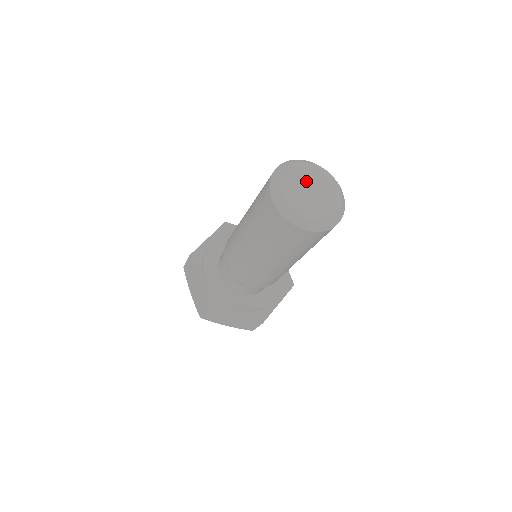
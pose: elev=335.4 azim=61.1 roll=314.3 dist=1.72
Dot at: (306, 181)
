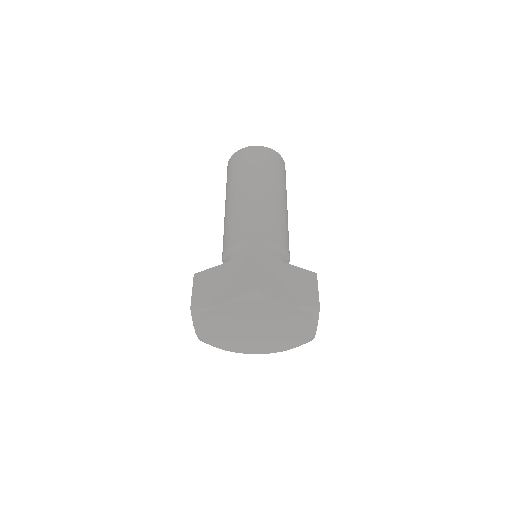
Dot at: occluded
